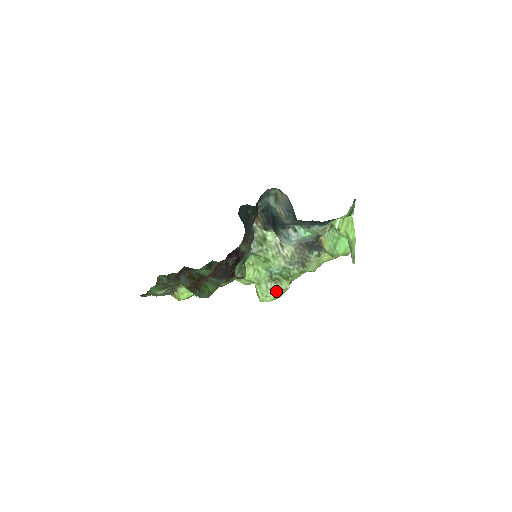
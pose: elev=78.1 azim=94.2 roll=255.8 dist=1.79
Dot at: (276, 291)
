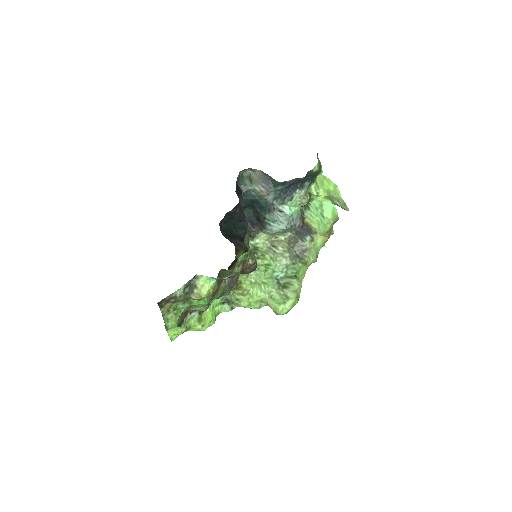
Dot at: (291, 294)
